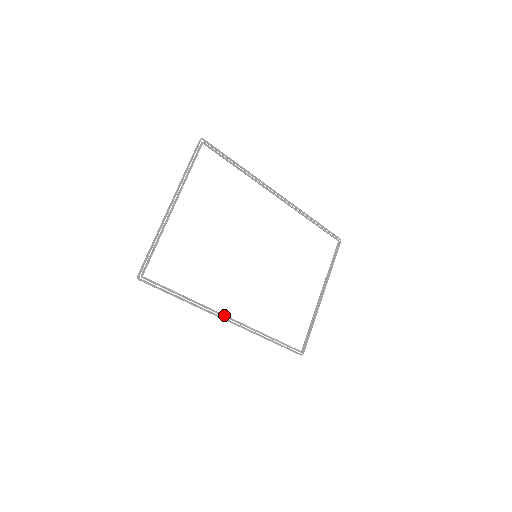
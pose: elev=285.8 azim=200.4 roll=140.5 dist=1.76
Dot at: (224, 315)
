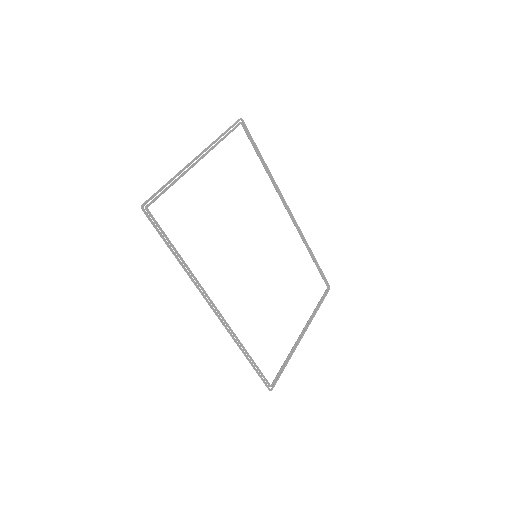
Dot at: (210, 299)
